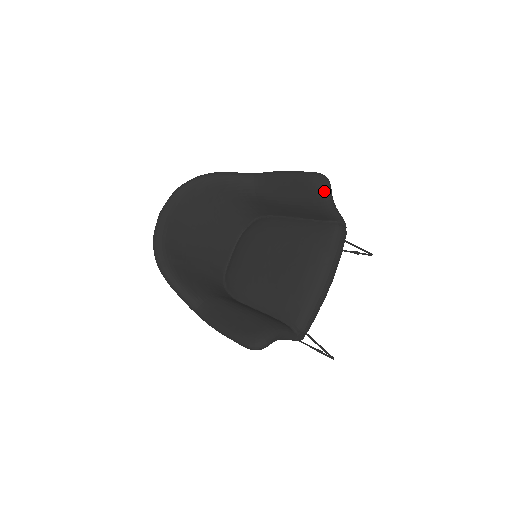
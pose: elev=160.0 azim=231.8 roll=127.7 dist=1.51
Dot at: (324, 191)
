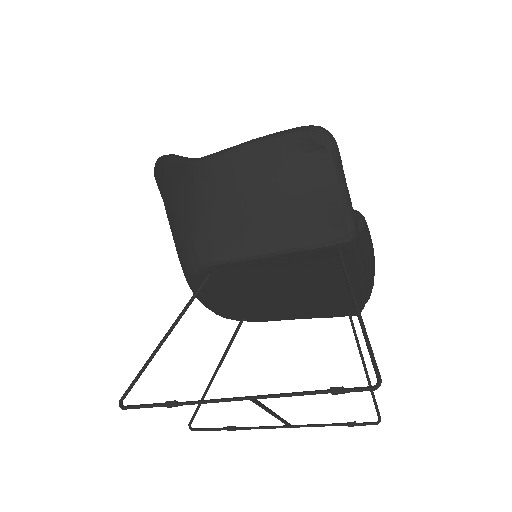
Dot at: occluded
